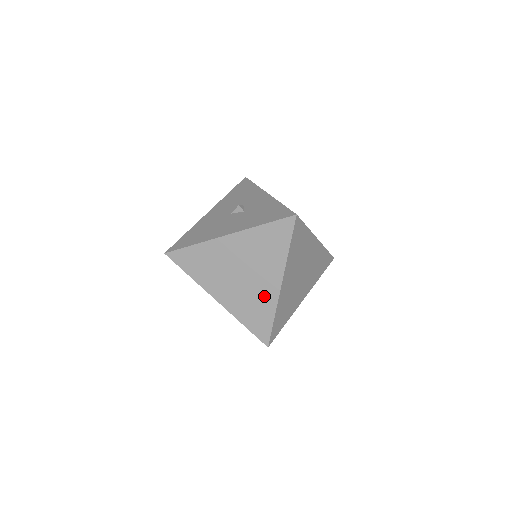
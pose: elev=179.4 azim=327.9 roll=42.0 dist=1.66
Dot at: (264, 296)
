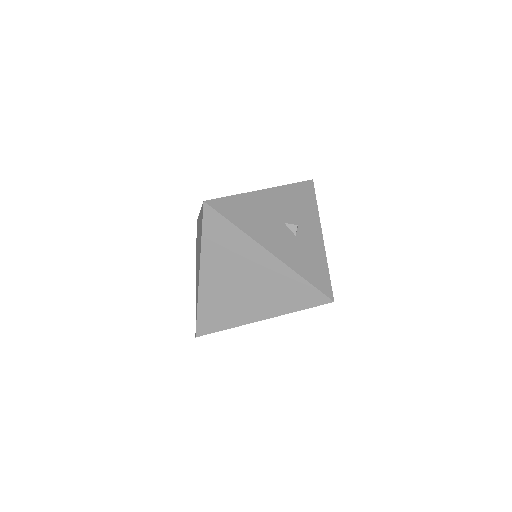
Dot at: (239, 312)
